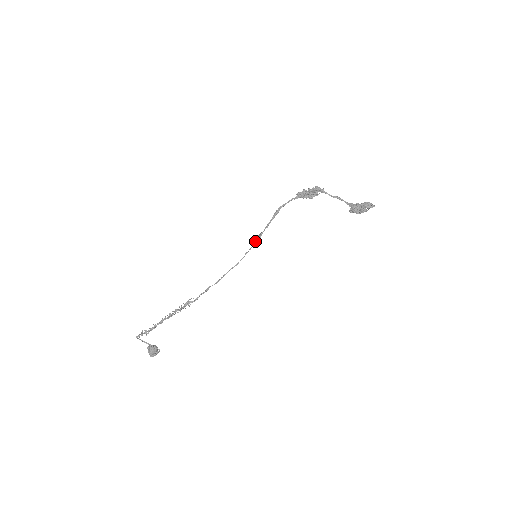
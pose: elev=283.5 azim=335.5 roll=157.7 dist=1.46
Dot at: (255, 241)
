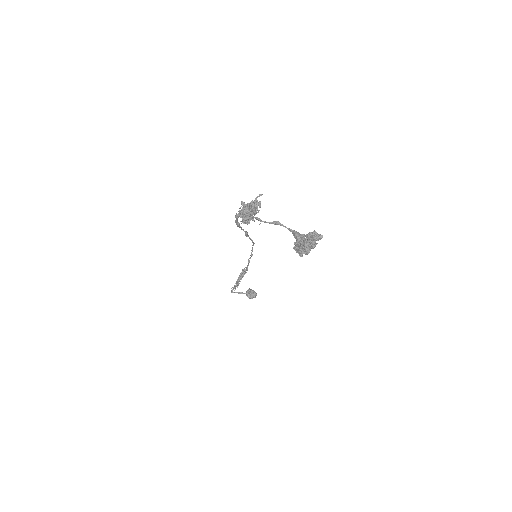
Dot at: occluded
